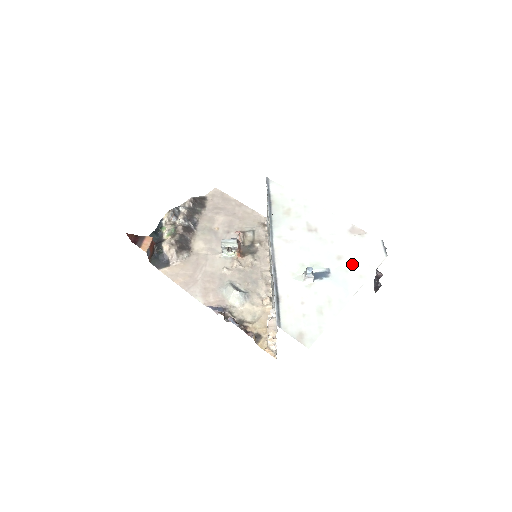
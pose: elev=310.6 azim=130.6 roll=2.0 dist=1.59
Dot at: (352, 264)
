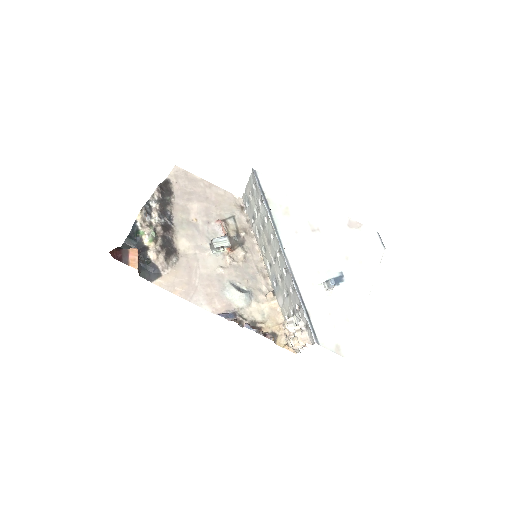
Dot at: (359, 263)
